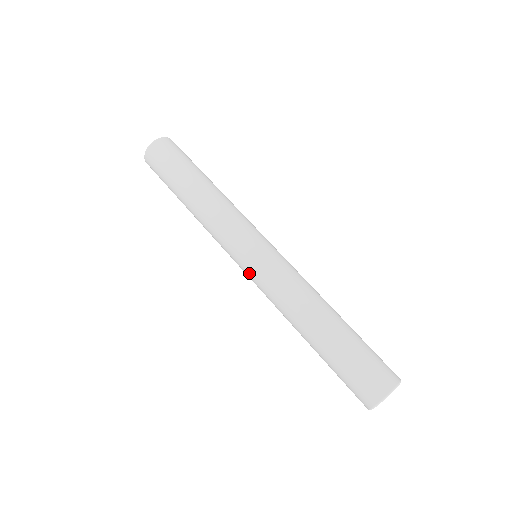
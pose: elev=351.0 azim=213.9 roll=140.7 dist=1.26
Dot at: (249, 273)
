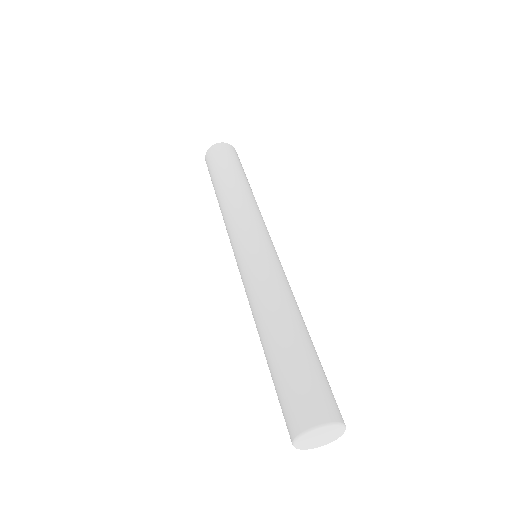
Dot at: (239, 270)
